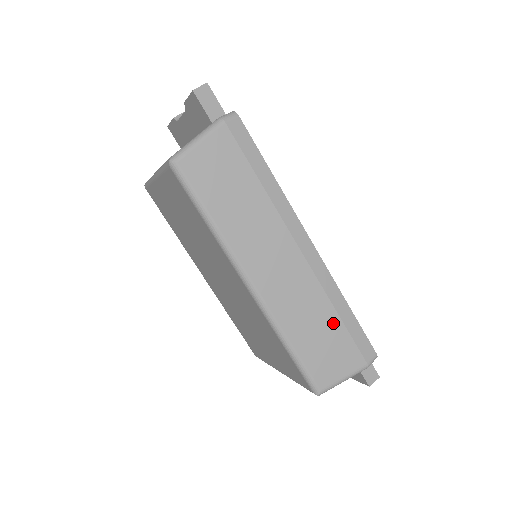
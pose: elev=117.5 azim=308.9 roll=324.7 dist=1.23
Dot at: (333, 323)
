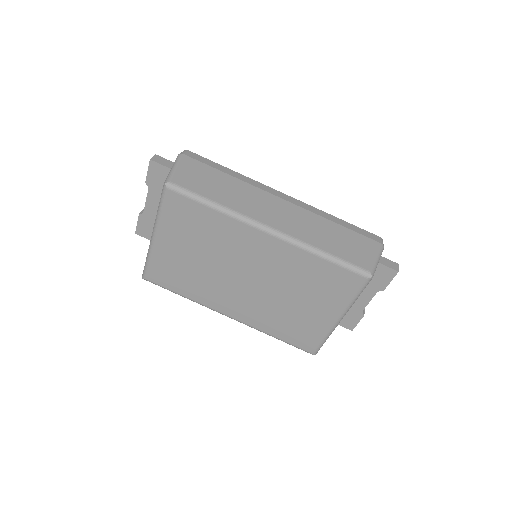
Dot at: (338, 229)
